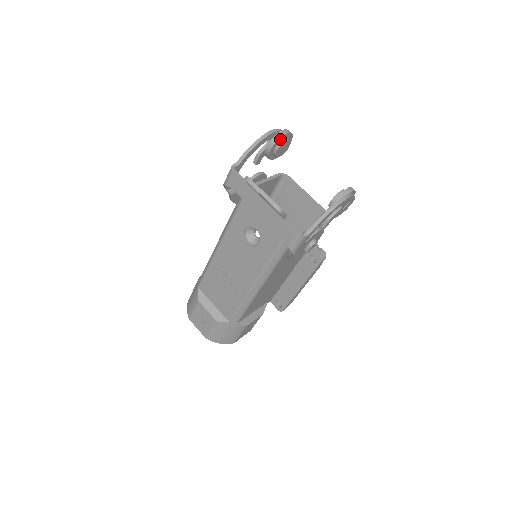
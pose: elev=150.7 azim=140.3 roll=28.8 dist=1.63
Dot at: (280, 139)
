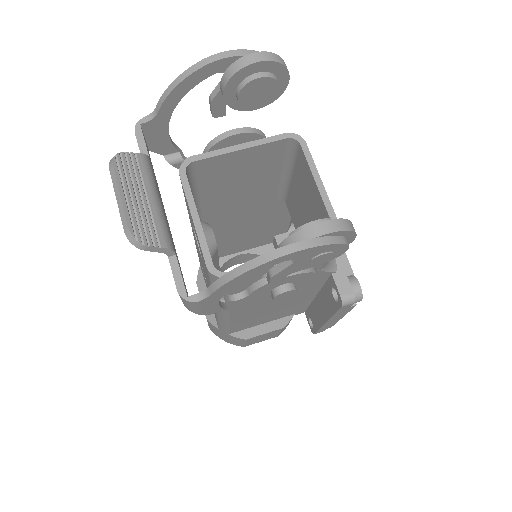
Dot at: (241, 74)
